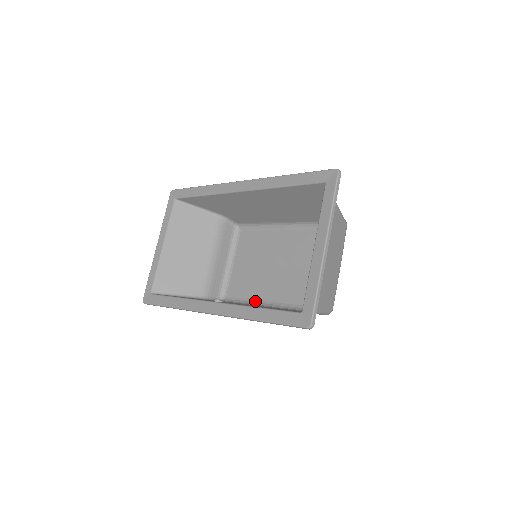
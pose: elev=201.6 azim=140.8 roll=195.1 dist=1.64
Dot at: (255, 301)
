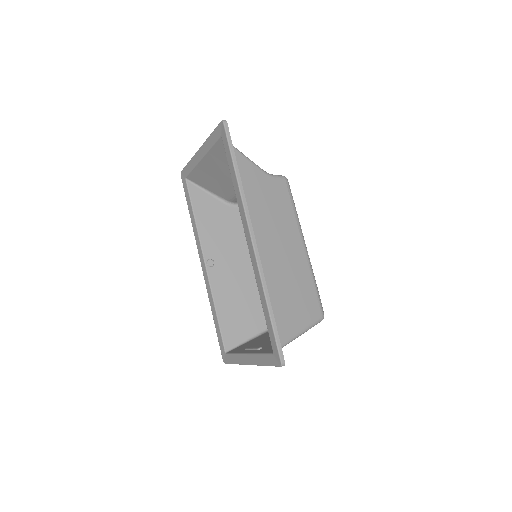
Dot at: occluded
